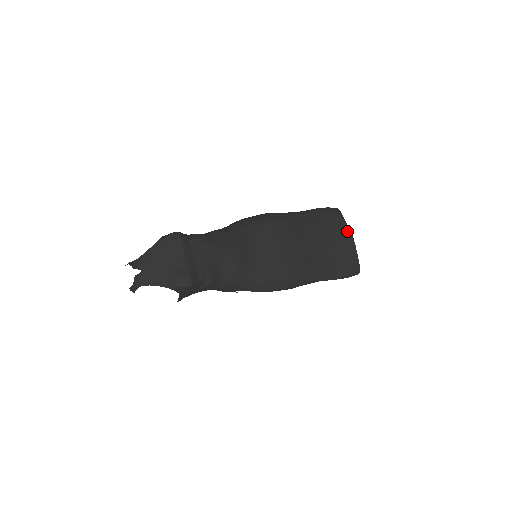
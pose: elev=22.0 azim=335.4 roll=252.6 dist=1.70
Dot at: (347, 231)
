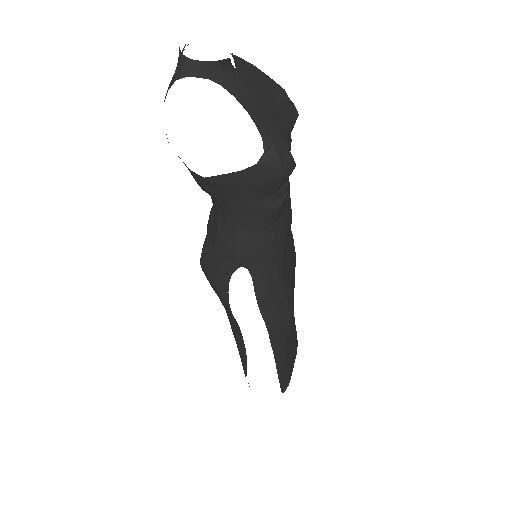
Dot at: (296, 333)
